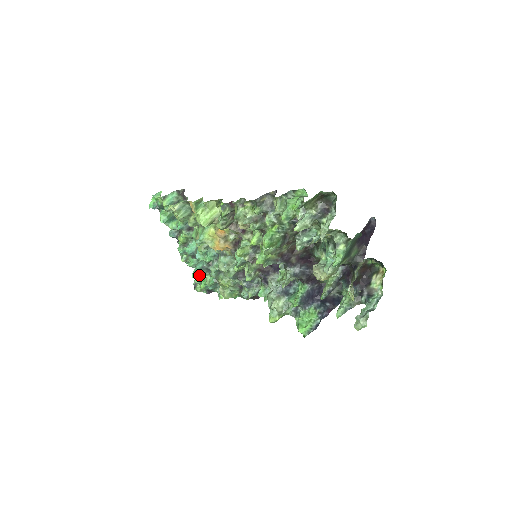
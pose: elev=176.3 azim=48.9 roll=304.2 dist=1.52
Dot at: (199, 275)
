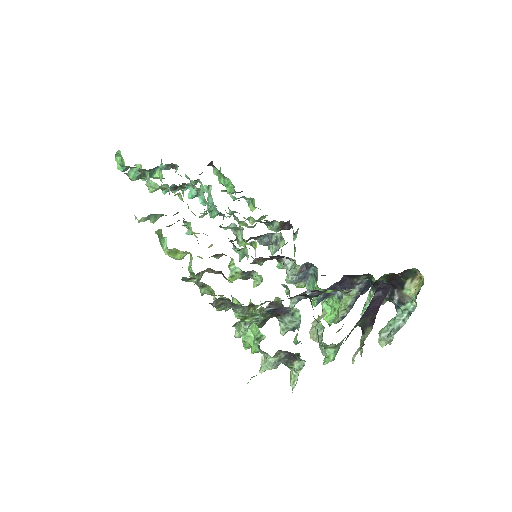
Dot at: occluded
